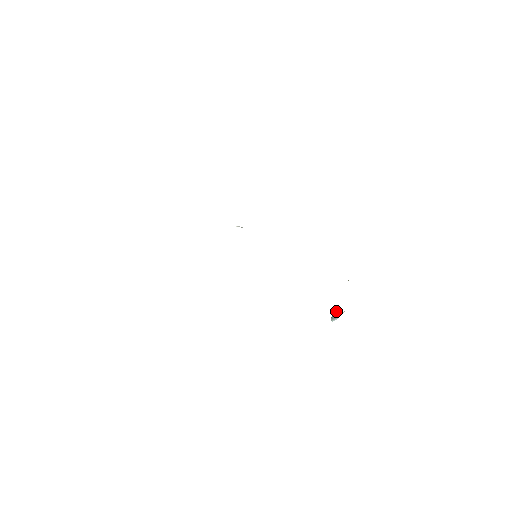
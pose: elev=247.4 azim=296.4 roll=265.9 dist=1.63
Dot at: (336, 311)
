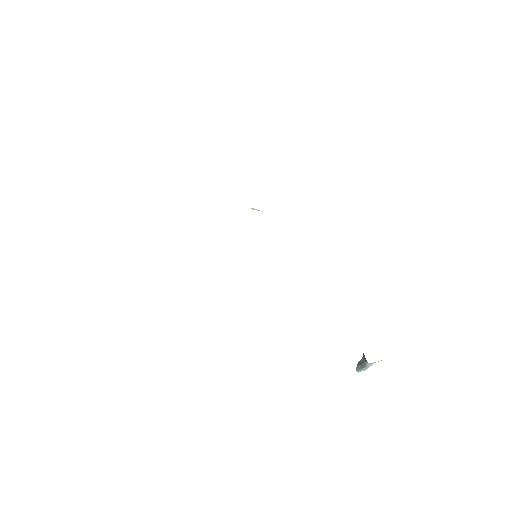
Dot at: (363, 358)
